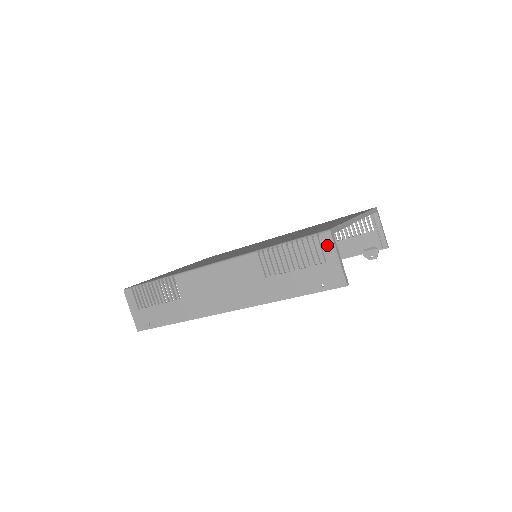
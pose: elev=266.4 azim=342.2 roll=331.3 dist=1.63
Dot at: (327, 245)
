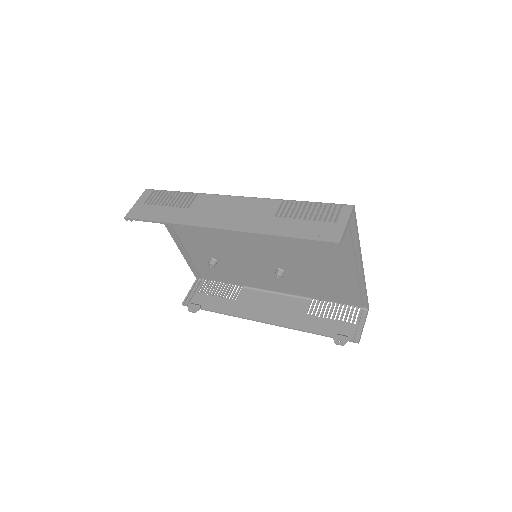
Dot at: (344, 212)
